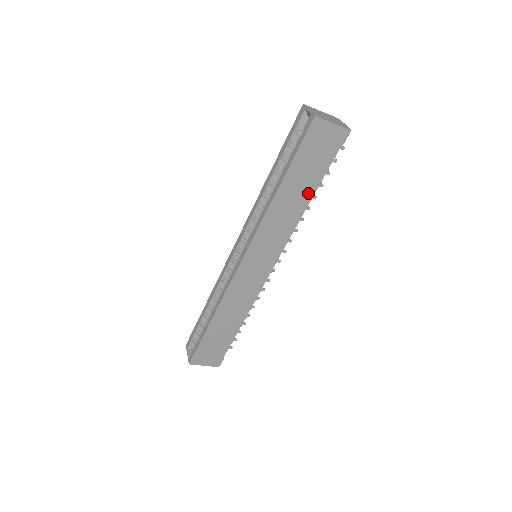
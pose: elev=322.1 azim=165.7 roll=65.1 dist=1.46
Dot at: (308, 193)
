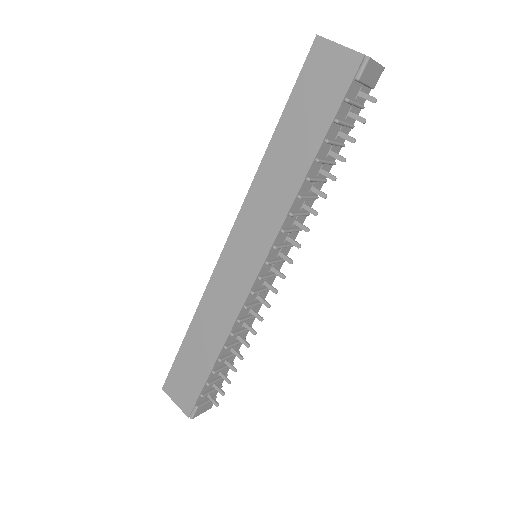
Dot at: (307, 154)
